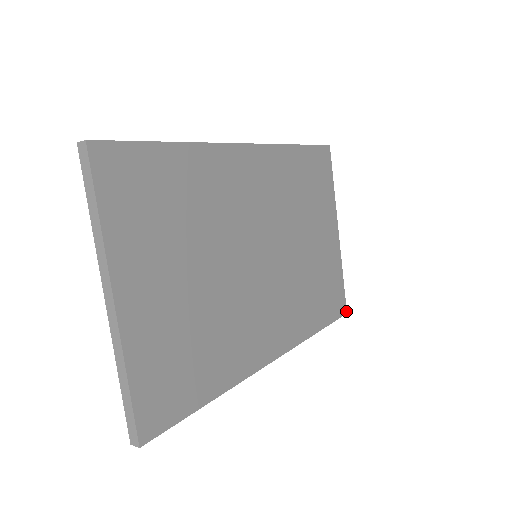
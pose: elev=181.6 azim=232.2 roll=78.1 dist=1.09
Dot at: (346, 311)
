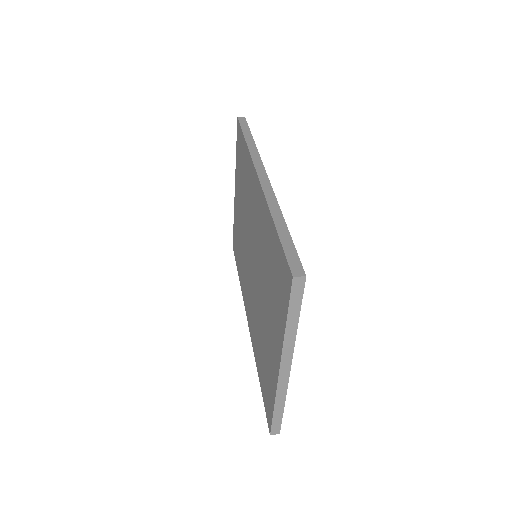
Dot at: occluded
